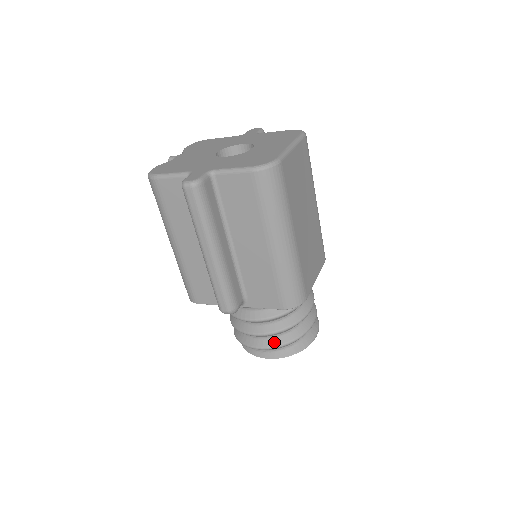
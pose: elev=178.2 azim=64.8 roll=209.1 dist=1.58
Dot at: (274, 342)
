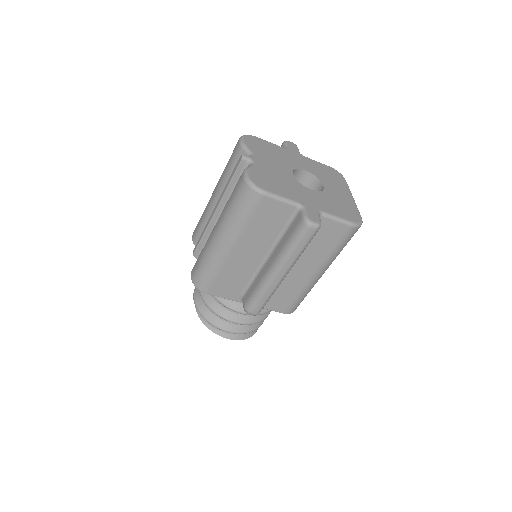
Dot at: (246, 329)
